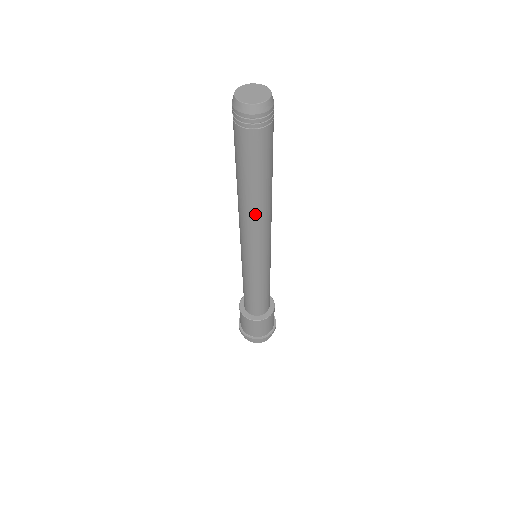
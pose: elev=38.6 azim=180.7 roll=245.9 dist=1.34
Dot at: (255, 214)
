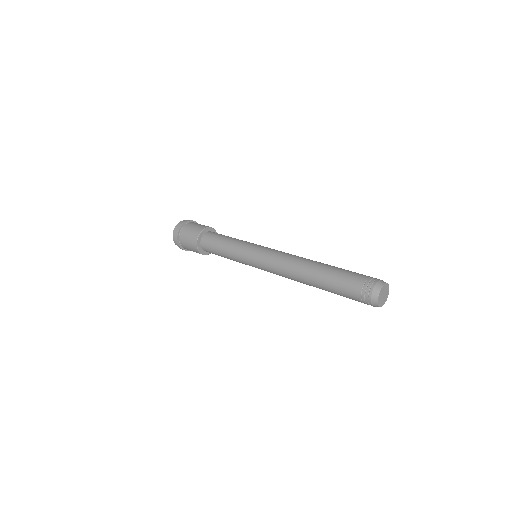
Dot at: occluded
